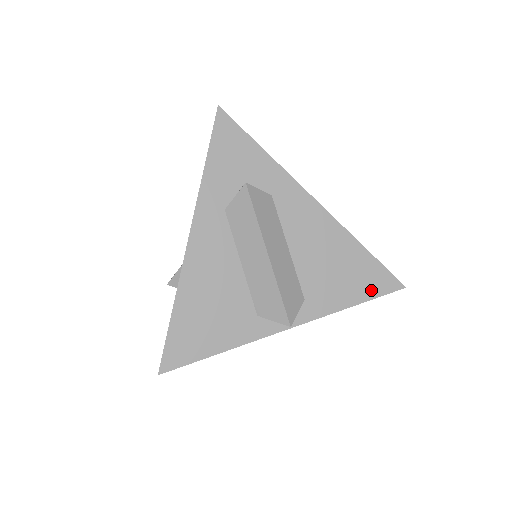
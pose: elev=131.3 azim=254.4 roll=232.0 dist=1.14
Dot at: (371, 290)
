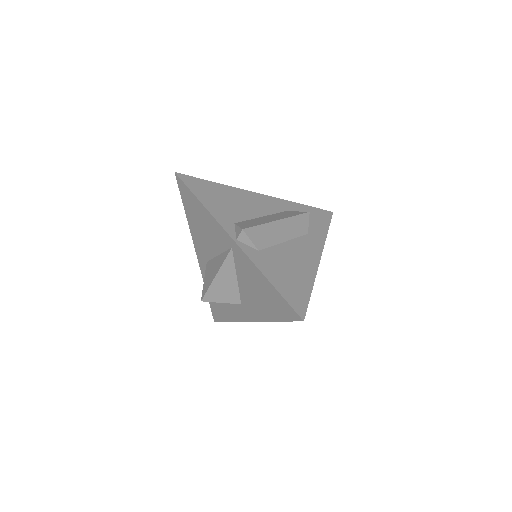
Dot at: (288, 294)
